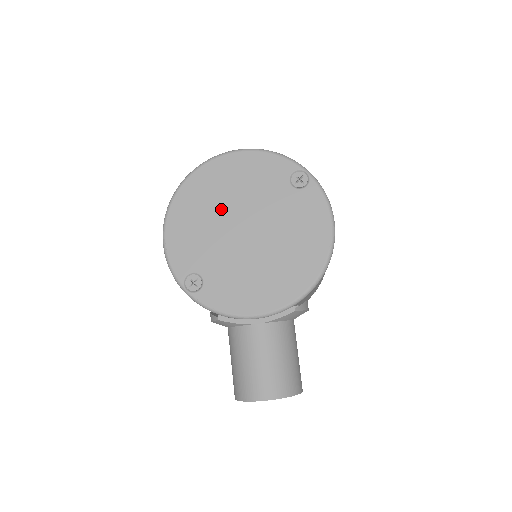
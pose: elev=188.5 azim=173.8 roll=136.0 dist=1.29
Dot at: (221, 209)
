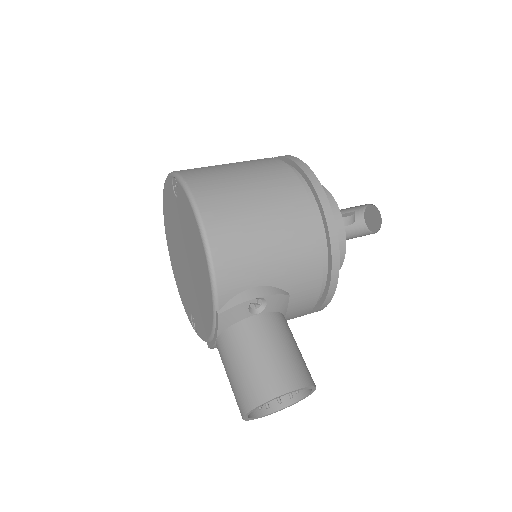
Dot at: (177, 251)
